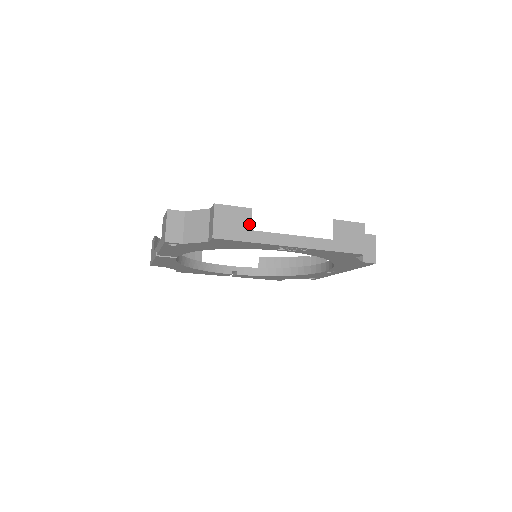
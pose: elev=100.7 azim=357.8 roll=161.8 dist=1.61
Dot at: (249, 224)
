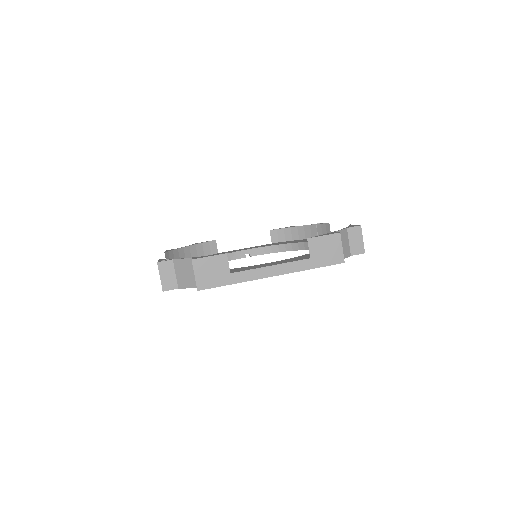
Dot at: (227, 268)
